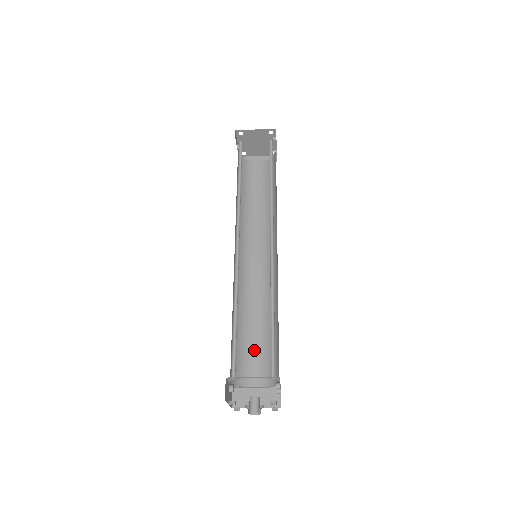
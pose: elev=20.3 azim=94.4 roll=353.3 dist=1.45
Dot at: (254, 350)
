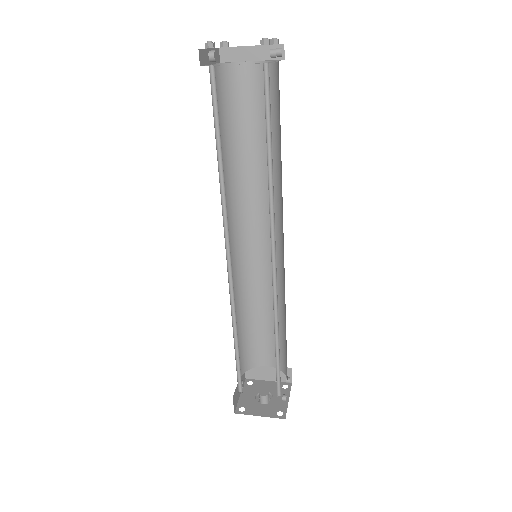
Dot at: (263, 336)
